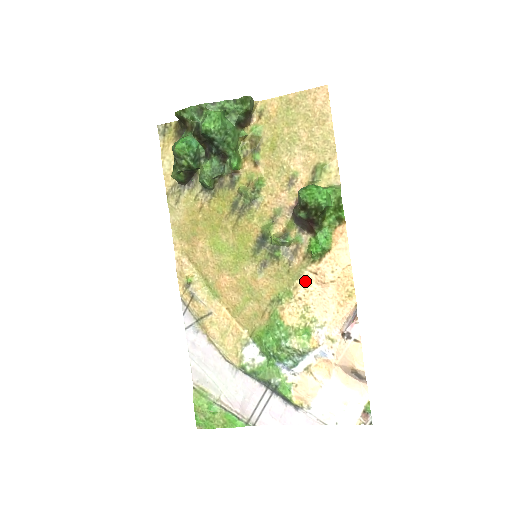
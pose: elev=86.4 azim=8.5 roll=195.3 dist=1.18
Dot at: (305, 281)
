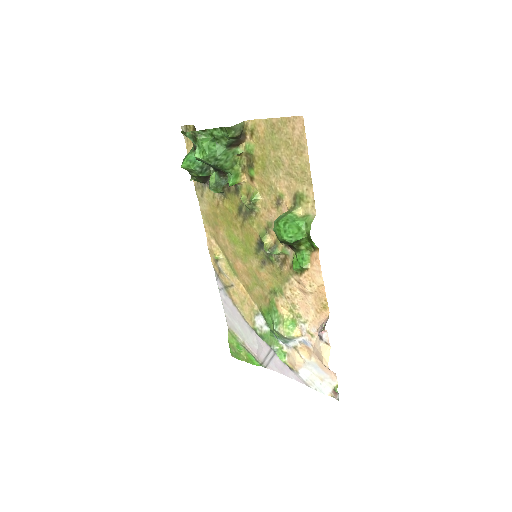
Dot at: (291, 286)
